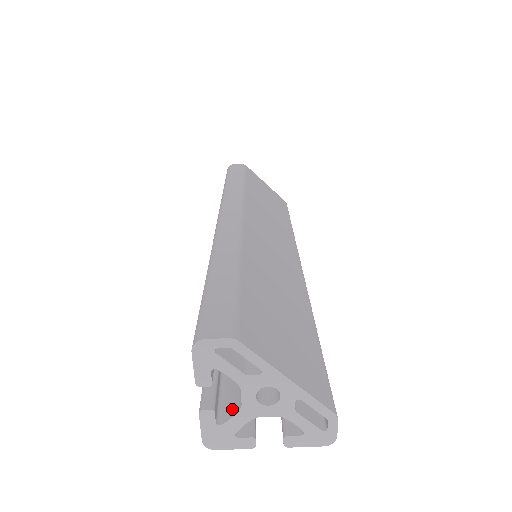
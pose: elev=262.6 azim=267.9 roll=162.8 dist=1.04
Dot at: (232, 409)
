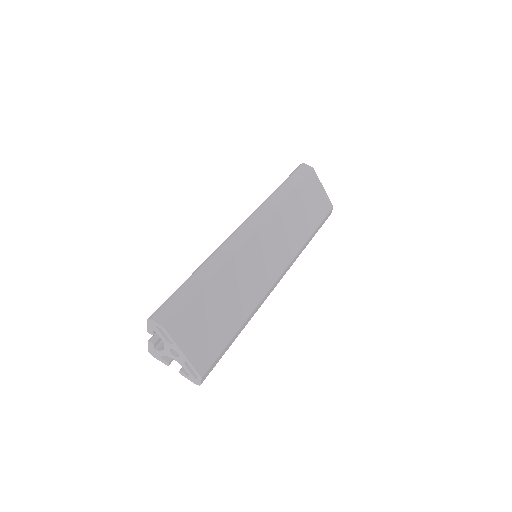
Dot at: (163, 347)
